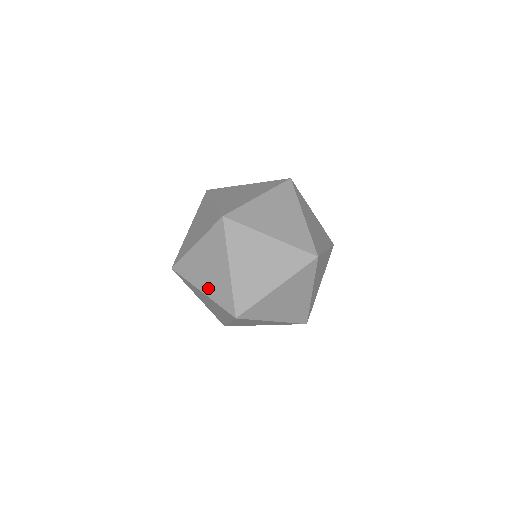
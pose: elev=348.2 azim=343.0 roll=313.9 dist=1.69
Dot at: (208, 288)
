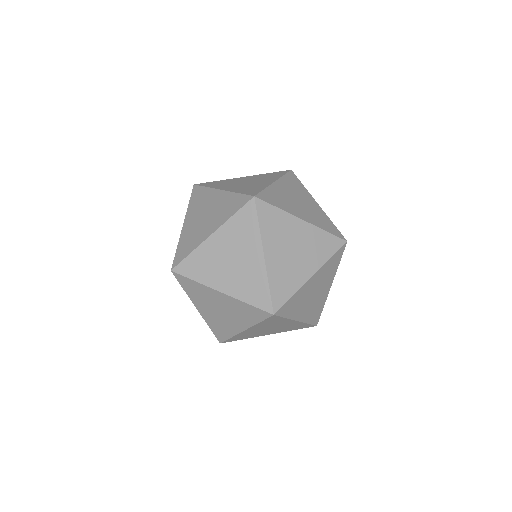
Dot at: (276, 332)
